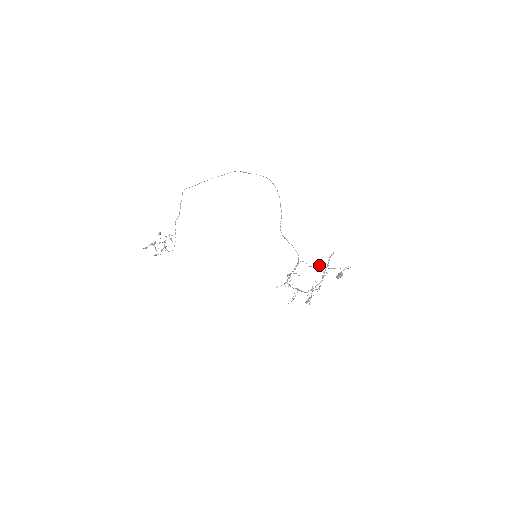
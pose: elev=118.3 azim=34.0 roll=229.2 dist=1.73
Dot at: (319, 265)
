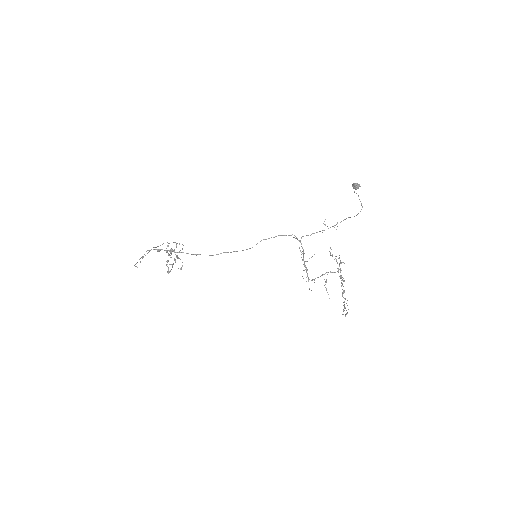
Dot at: (324, 221)
